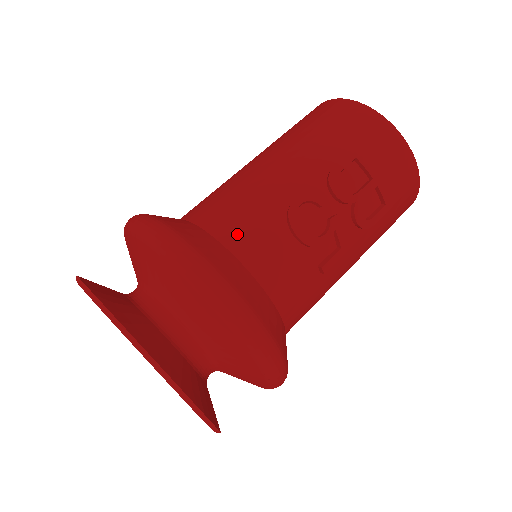
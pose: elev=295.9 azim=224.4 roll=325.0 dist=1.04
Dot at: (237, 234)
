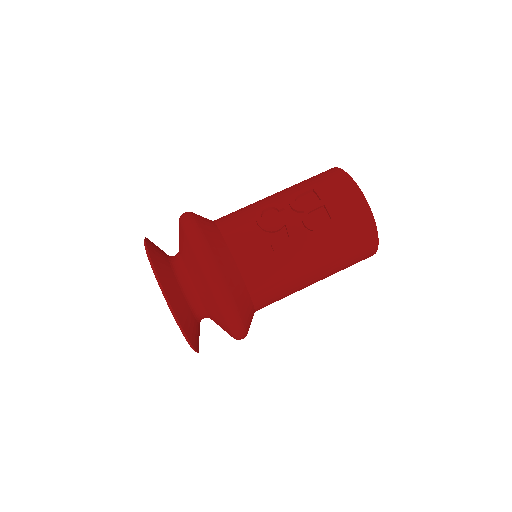
Dot at: (226, 221)
